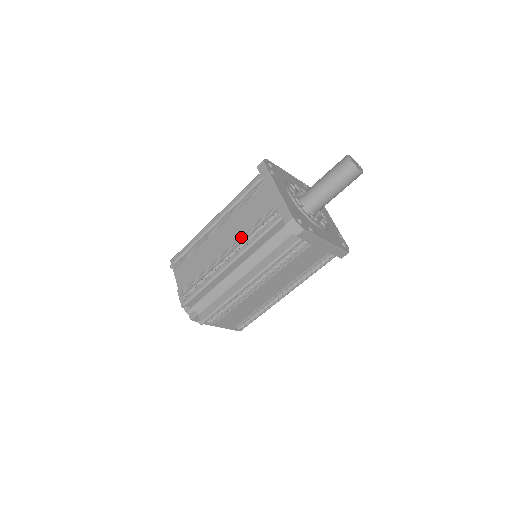
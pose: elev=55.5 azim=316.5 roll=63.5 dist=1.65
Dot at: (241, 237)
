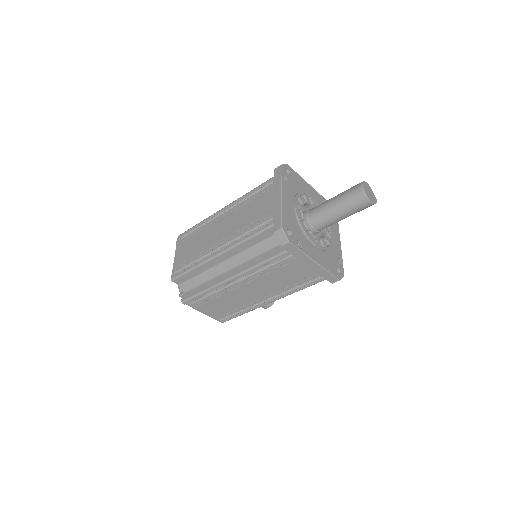
Dot at: (236, 232)
